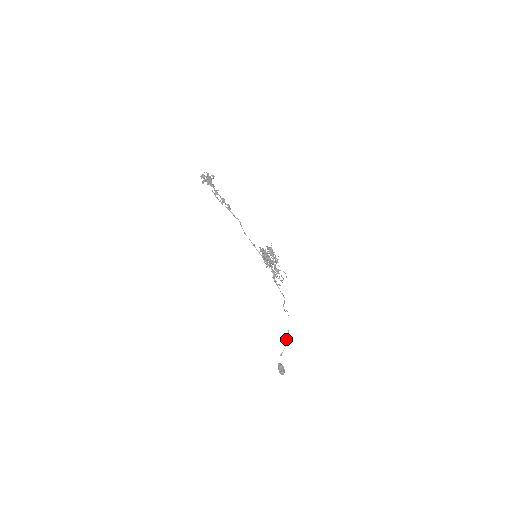
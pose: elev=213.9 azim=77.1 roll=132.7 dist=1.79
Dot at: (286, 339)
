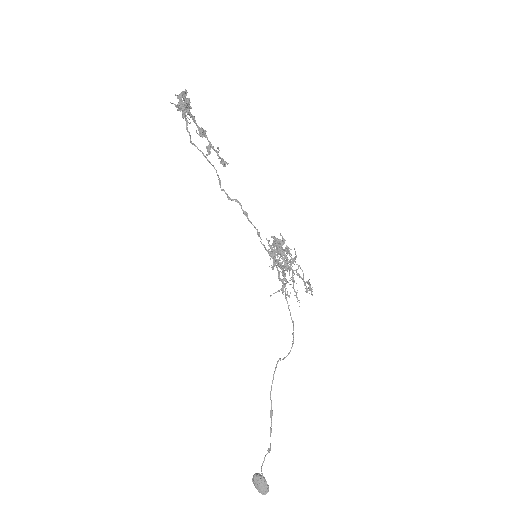
Dot at: occluded
